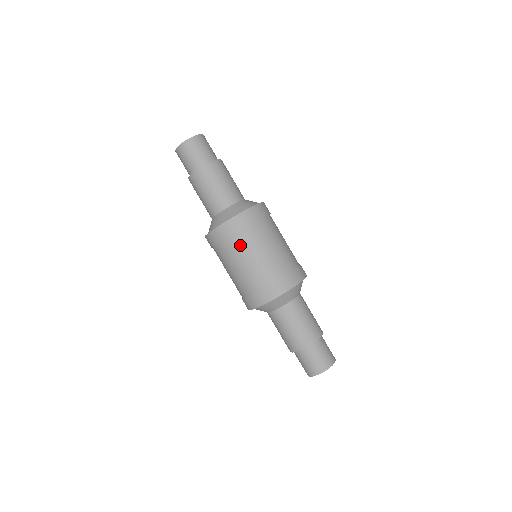
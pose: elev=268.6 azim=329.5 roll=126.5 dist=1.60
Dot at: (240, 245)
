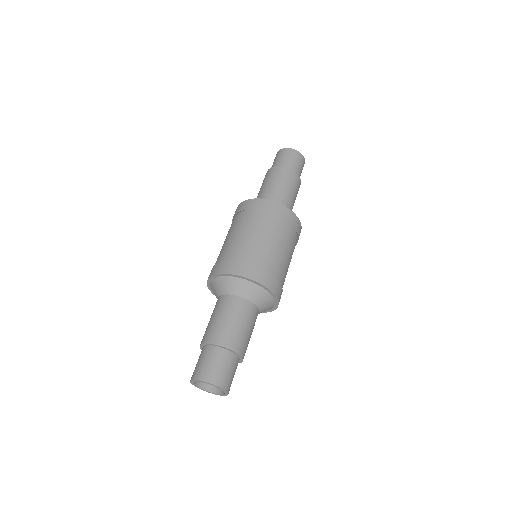
Dot at: occluded
